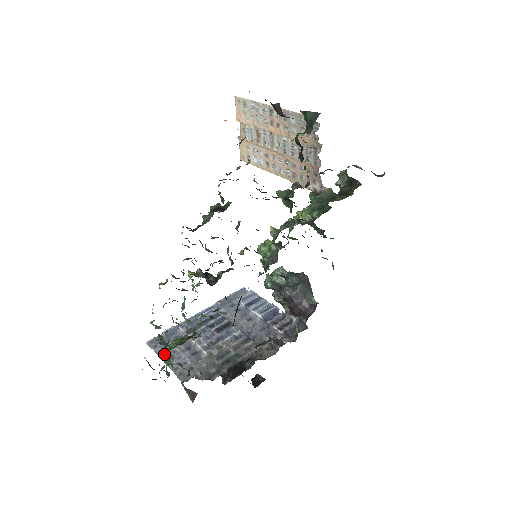
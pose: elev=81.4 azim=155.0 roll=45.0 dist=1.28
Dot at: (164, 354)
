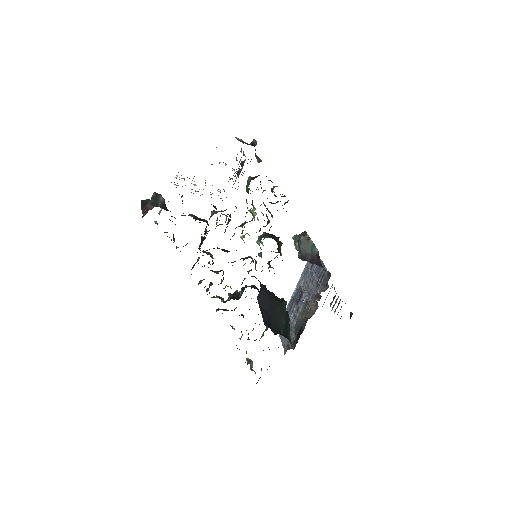
Dot at: (282, 336)
